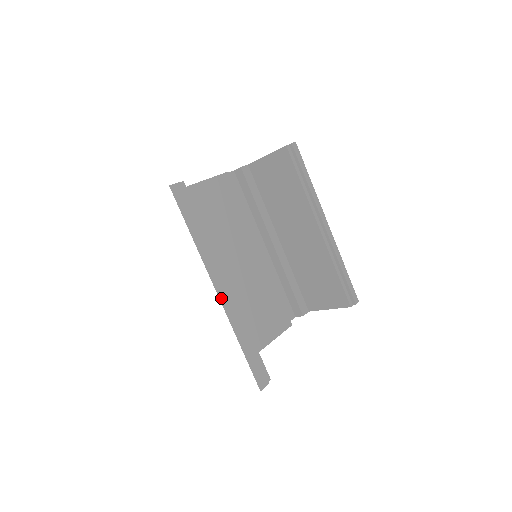
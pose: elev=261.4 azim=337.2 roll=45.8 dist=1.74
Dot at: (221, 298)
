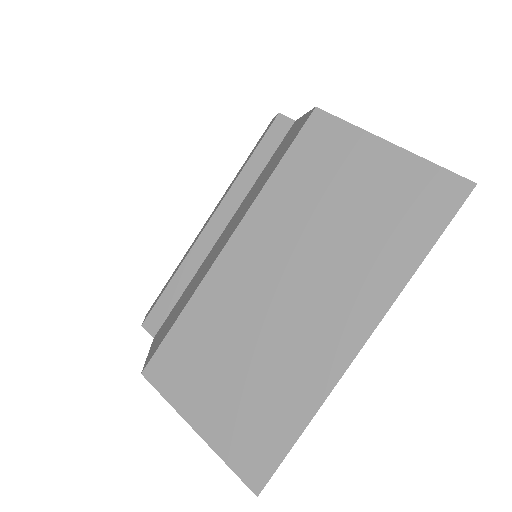
Dot at: (355, 355)
